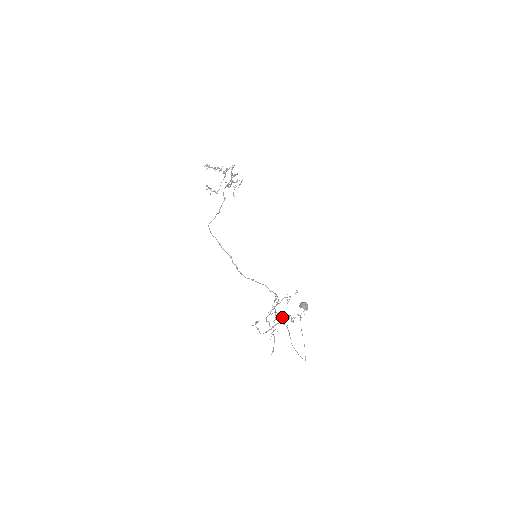
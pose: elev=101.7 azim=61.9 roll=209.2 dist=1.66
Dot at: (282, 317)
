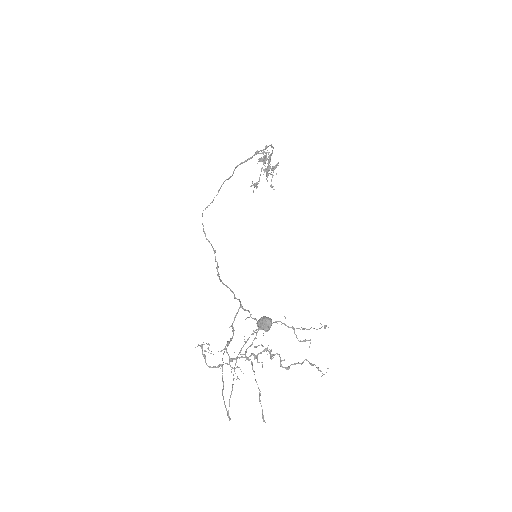
Dot at: (230, 338)
